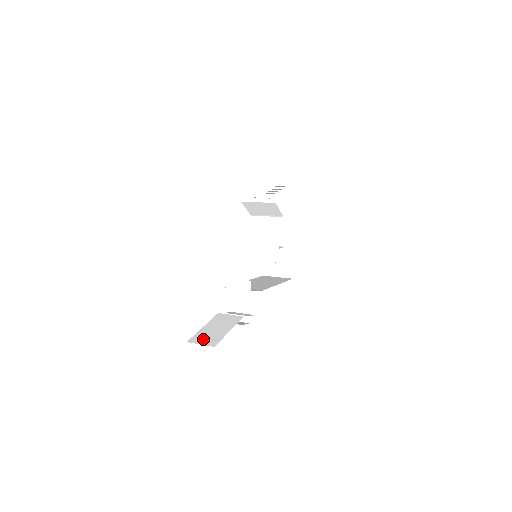
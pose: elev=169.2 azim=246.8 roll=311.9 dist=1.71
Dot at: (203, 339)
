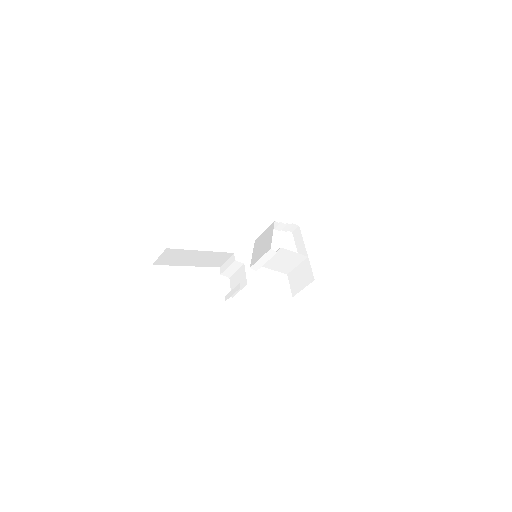
Dot at: occluded
